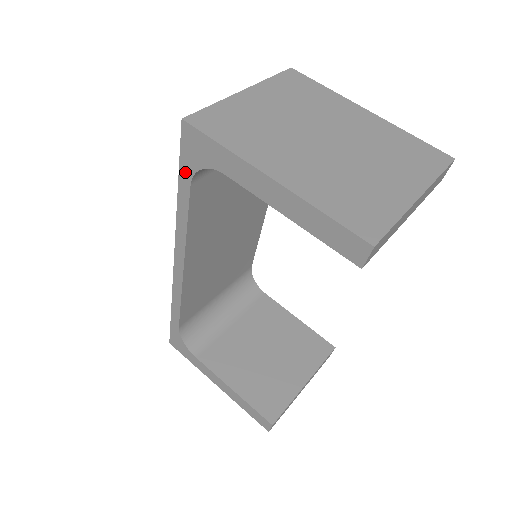
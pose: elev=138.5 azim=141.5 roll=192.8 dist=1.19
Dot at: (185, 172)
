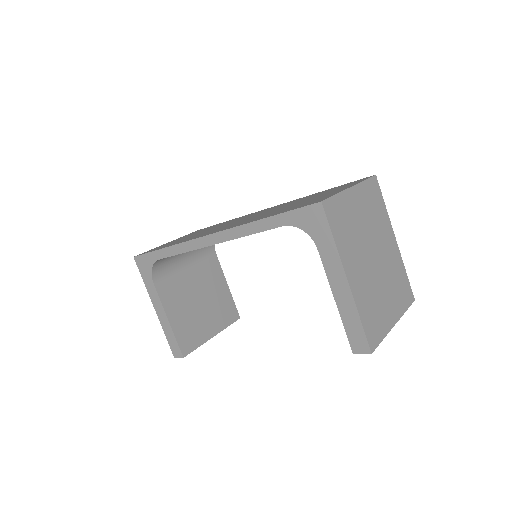
Dot at: (287, 218)
